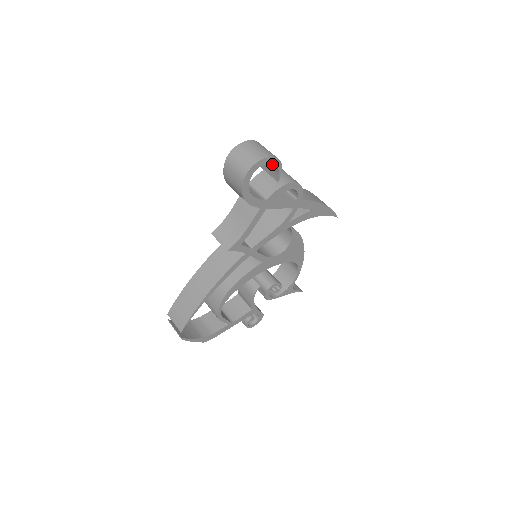
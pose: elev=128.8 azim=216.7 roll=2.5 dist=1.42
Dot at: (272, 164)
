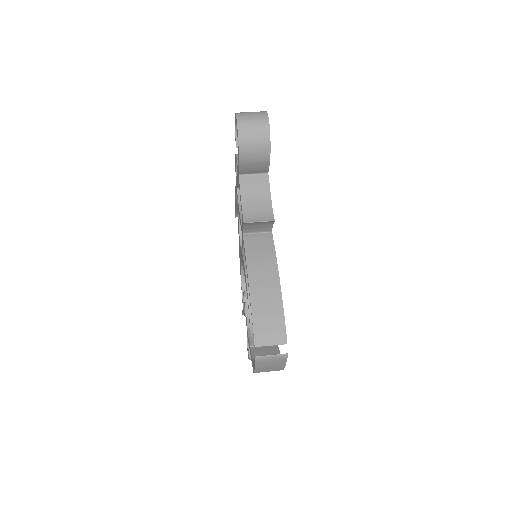
Dot at: occluded
